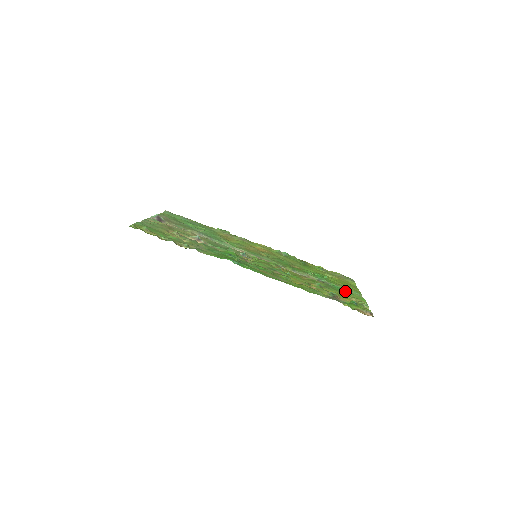
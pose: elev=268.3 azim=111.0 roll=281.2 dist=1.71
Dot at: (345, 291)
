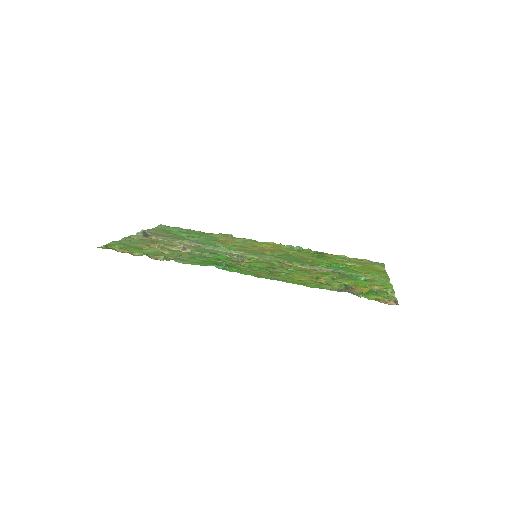
Dot at: (365, 279)
